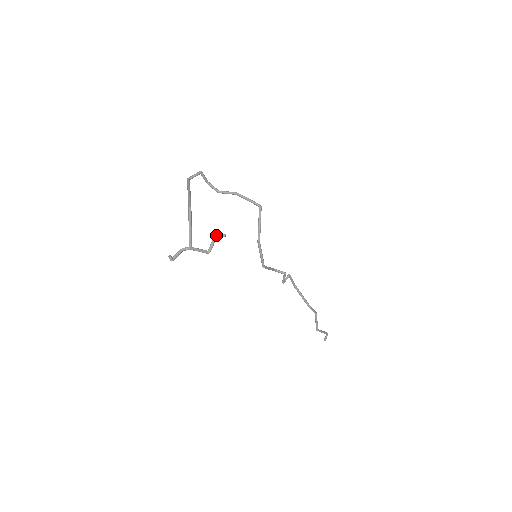
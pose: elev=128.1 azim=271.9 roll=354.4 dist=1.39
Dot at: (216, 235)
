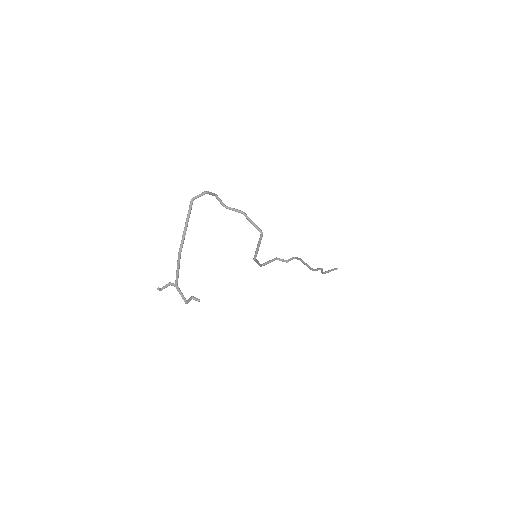
Dot at: occluded
